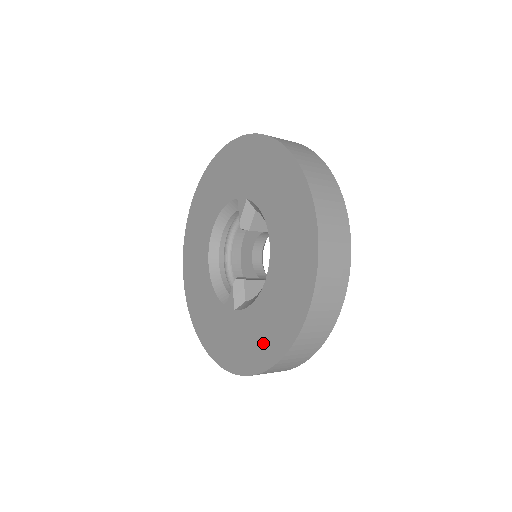
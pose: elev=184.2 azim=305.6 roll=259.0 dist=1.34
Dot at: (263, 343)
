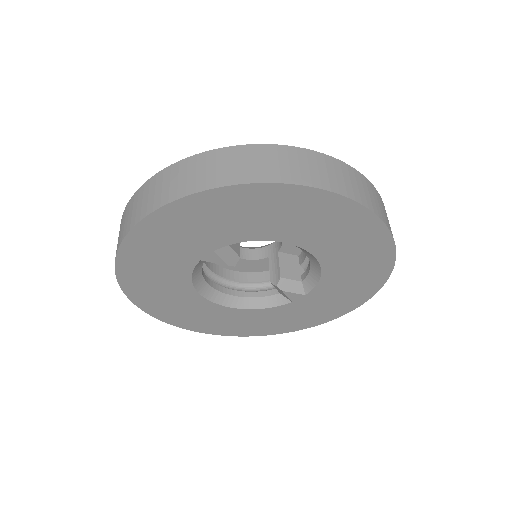
Dot at: (363, 279)
